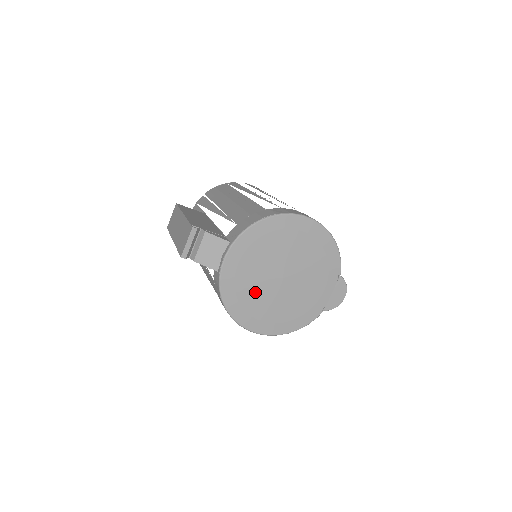
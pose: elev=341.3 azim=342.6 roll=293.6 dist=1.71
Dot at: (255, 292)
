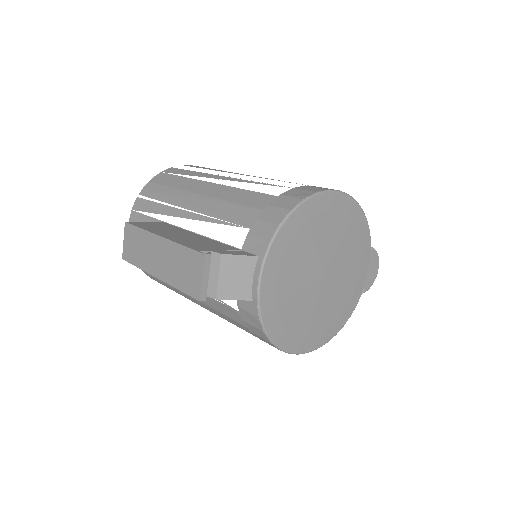
Dot at: (298, 306)
